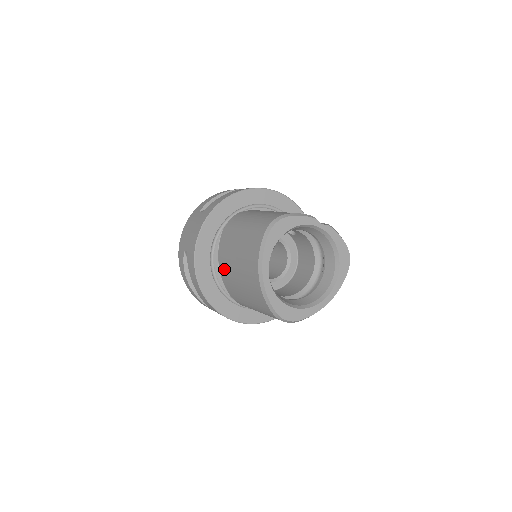
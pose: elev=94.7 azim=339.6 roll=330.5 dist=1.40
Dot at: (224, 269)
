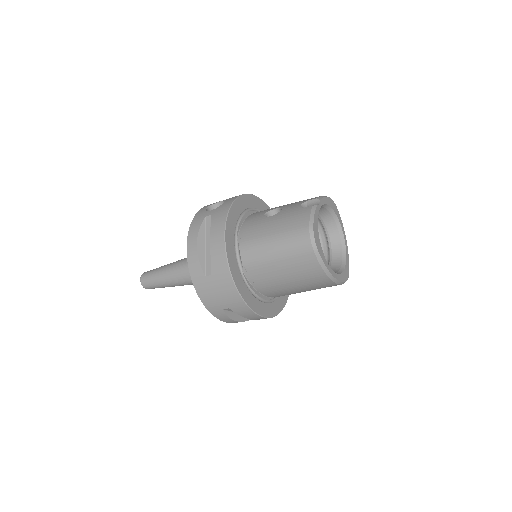
Dot at: (270, 291)
